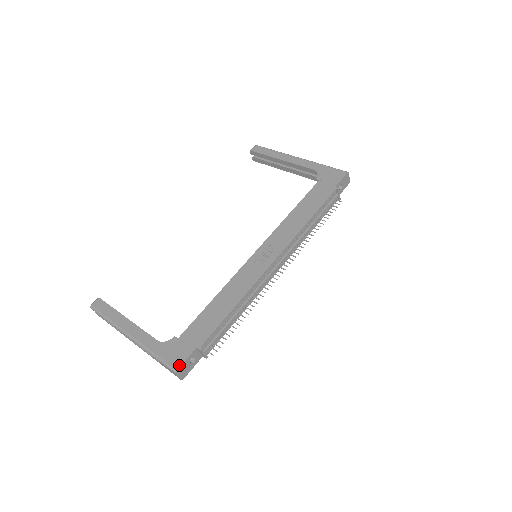
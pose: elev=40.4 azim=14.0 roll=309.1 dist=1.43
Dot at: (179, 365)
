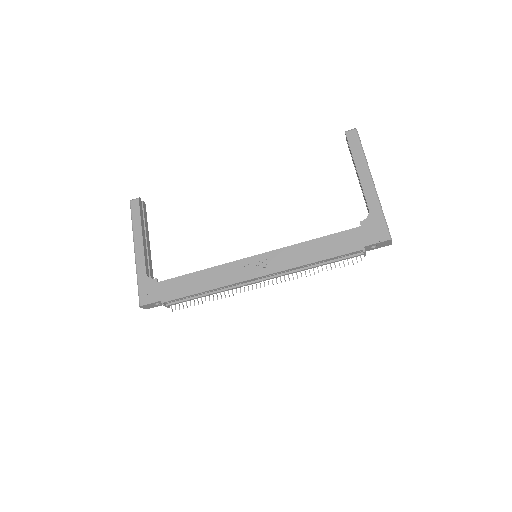
Dot at: (144, 304)
